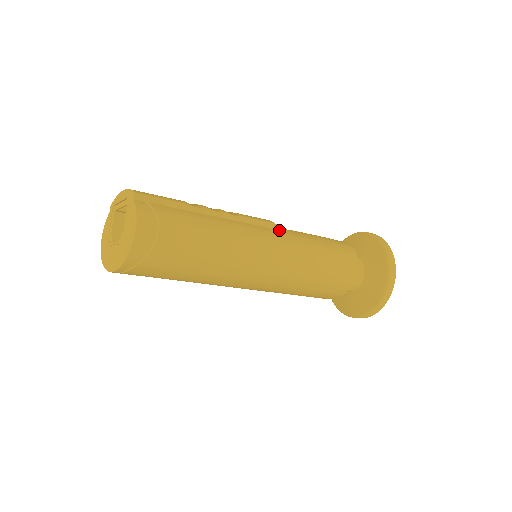
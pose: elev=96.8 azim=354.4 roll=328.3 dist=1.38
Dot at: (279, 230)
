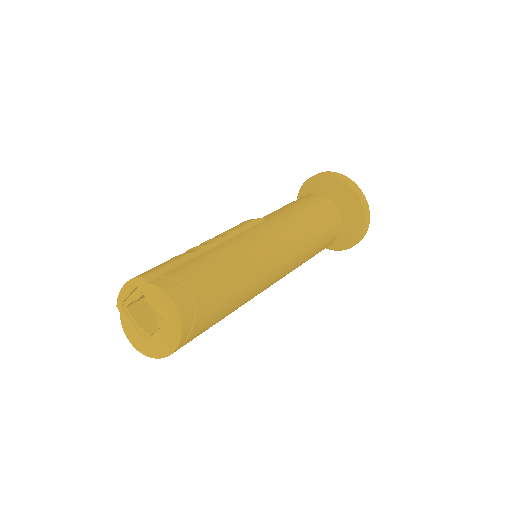
Dot at: (263, 221)
